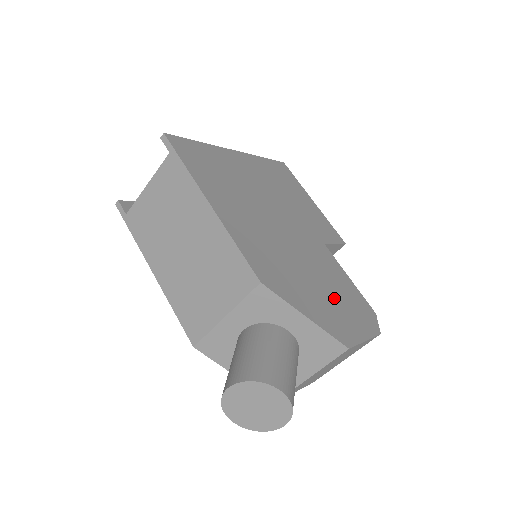
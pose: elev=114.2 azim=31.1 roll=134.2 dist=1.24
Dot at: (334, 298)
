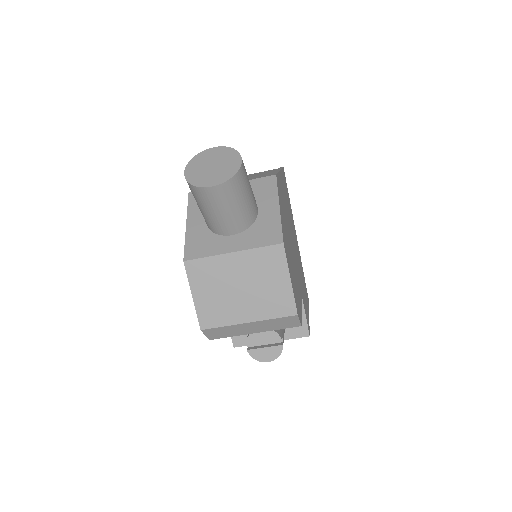
Dot at: occluded
